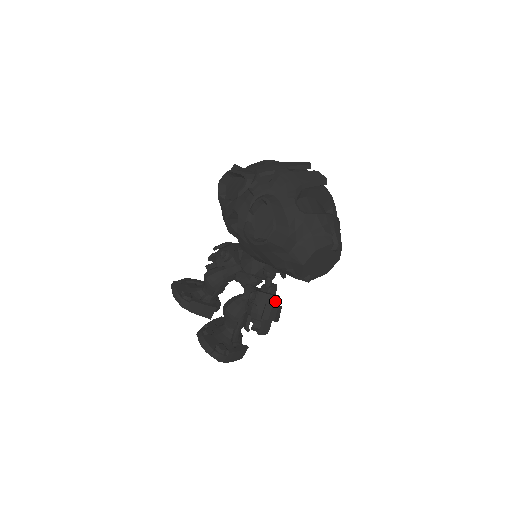
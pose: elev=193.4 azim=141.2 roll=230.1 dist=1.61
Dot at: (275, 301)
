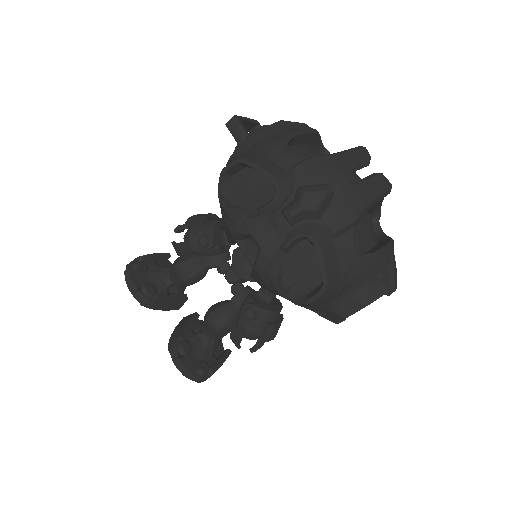
Dot at: (277, 316)
